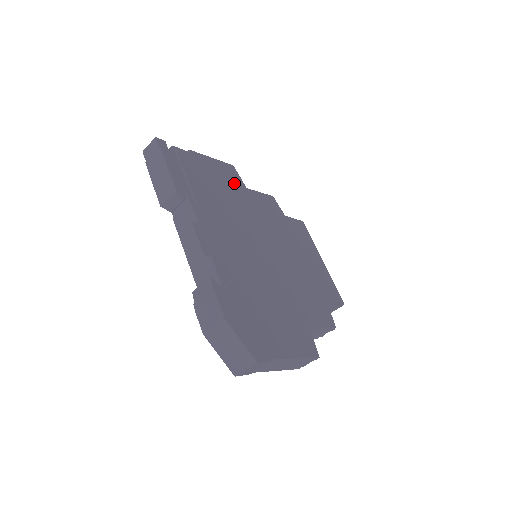
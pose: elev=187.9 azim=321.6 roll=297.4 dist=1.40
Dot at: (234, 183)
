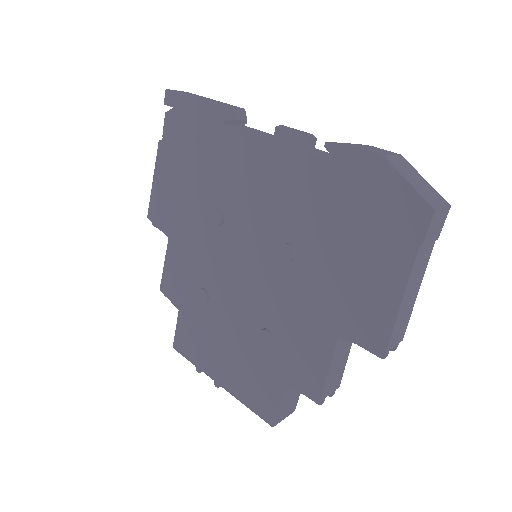
Dot at: occluded
